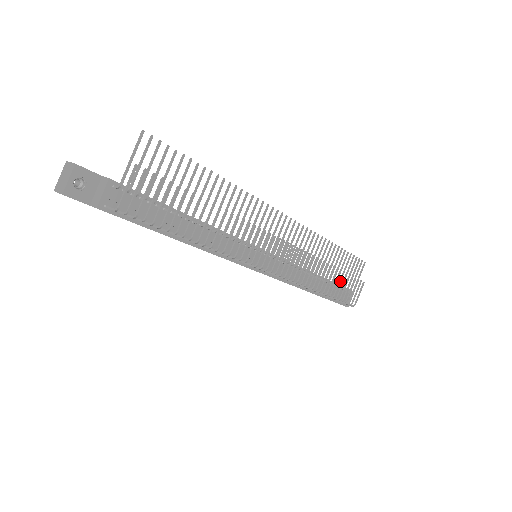
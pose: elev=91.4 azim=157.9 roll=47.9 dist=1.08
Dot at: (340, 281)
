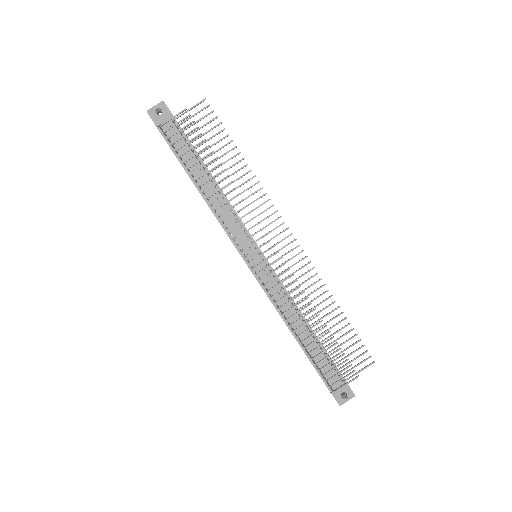
Dot at: (324, 342)
